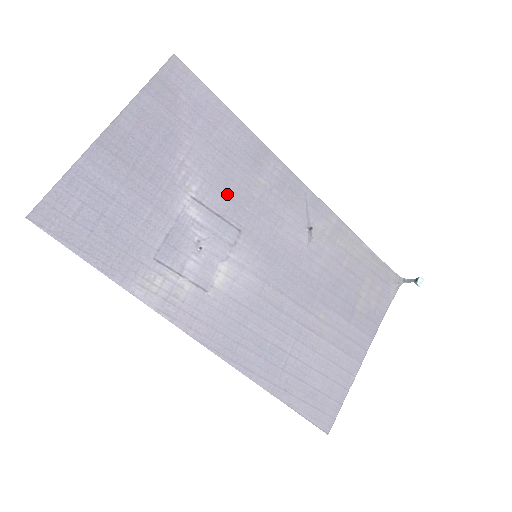
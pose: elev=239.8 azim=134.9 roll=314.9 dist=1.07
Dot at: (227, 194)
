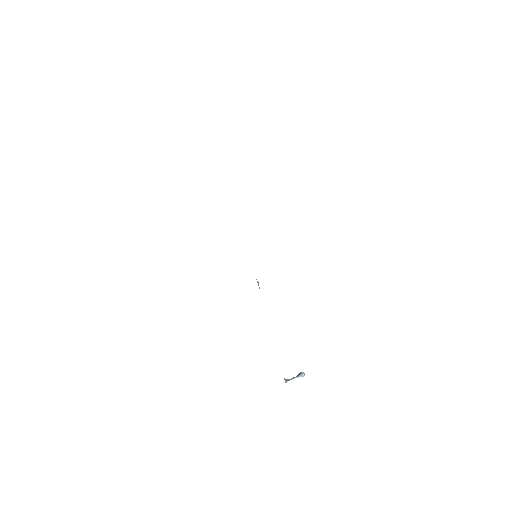
Dot at: occluded
